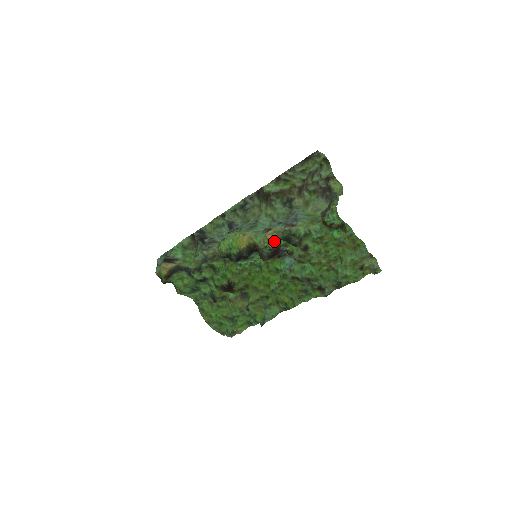
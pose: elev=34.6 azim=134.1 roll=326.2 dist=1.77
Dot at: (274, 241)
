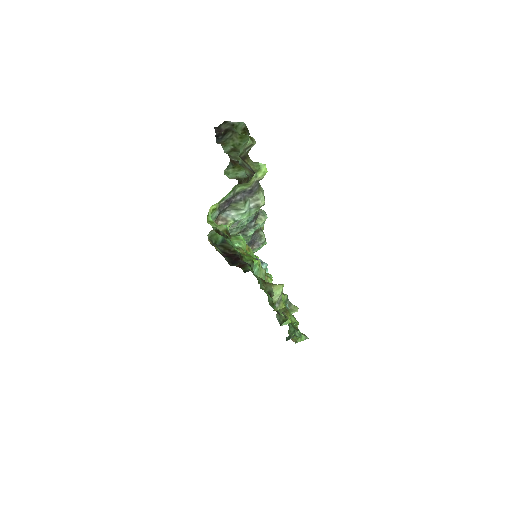
Dot at: (214, 246)
